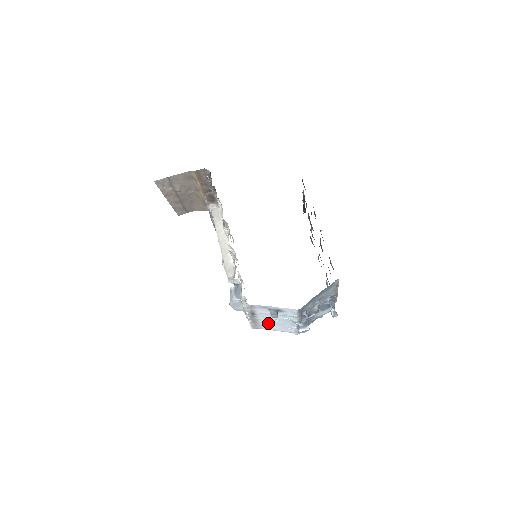
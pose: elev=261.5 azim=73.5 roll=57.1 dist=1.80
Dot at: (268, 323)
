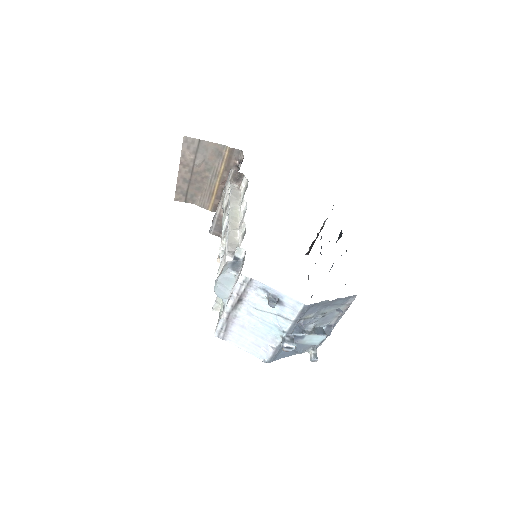
Dot at: (243, 329)
